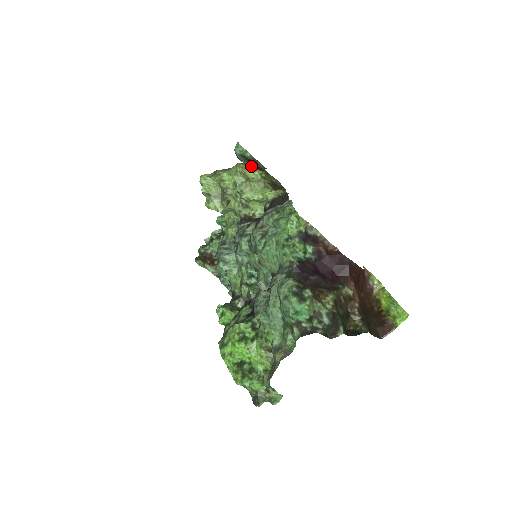
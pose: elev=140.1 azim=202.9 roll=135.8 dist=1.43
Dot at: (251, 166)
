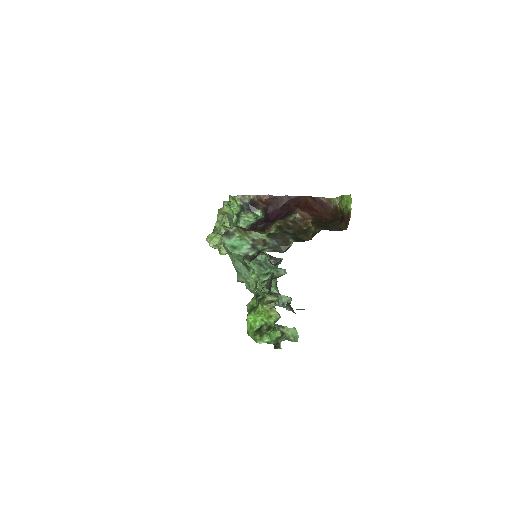
Dot at: (226, 205)
